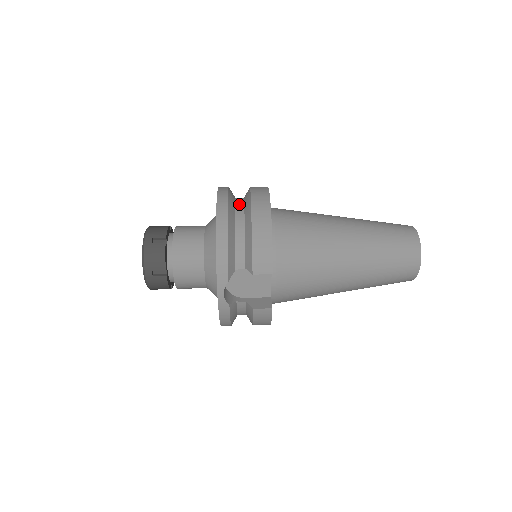
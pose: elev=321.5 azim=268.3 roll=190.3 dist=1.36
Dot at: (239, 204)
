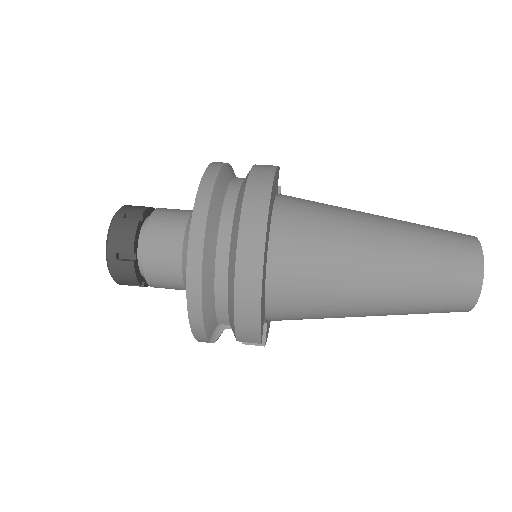
Dot at: (223, 241)
